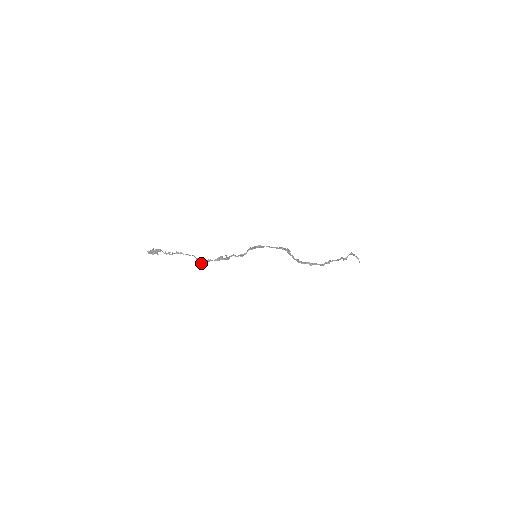
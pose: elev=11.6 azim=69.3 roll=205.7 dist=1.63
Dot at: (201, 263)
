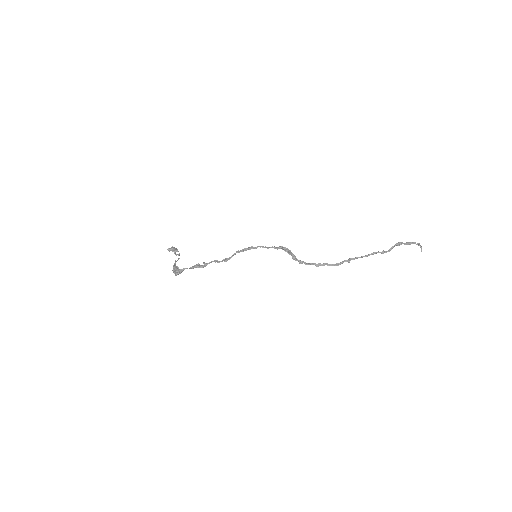
Dot at: (175, 272)
